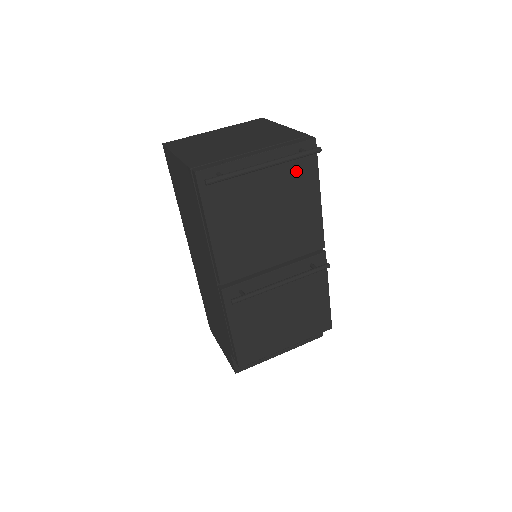
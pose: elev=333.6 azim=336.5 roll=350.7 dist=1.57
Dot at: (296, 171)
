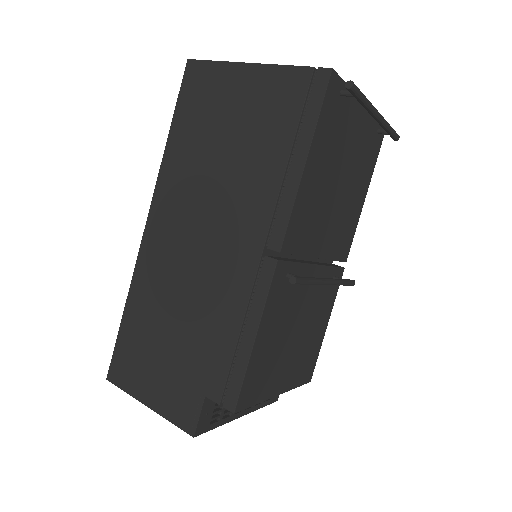
Dot at: (368, 151)
